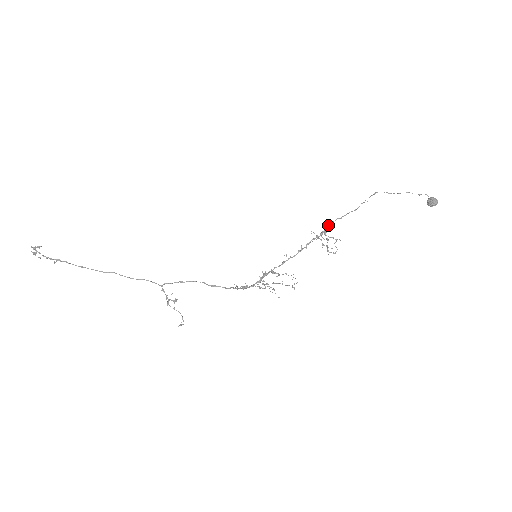
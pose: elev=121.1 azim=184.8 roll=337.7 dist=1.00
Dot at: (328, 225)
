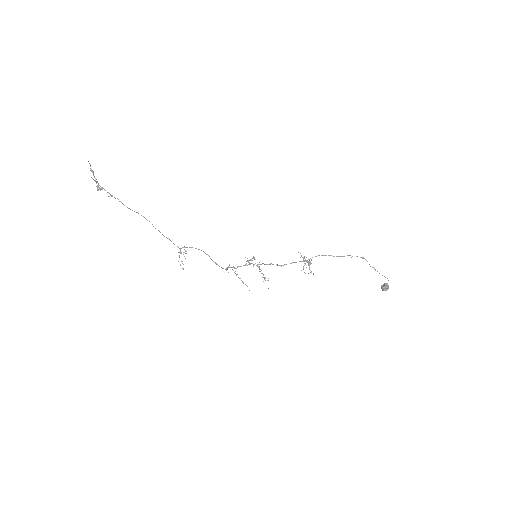
Dot at: occluded
